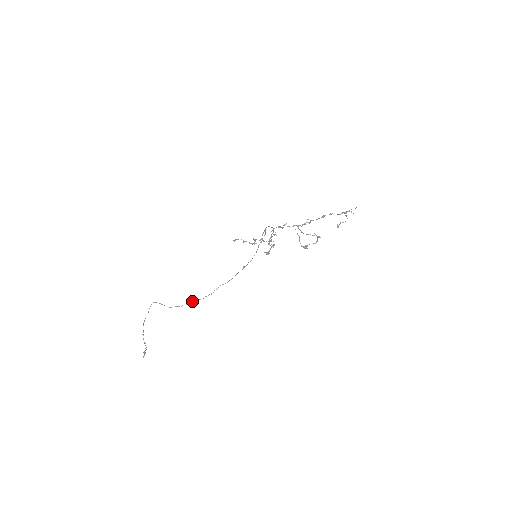
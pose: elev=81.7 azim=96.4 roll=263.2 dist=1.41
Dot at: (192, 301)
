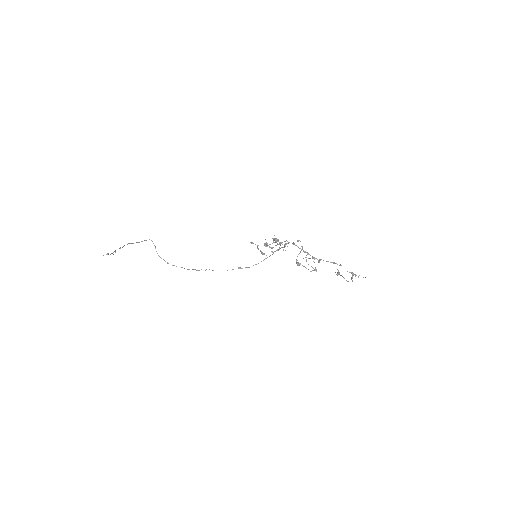
Dot at: occluded
